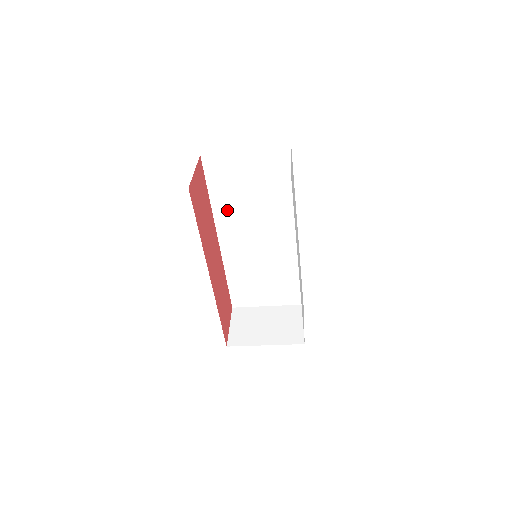
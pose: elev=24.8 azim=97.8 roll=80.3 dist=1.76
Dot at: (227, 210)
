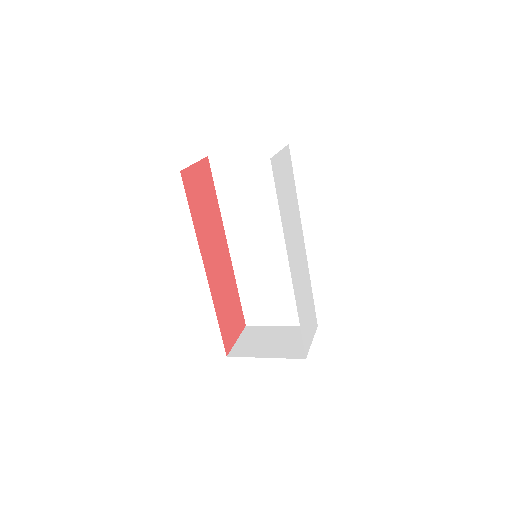
Dot at: (234, 213)
